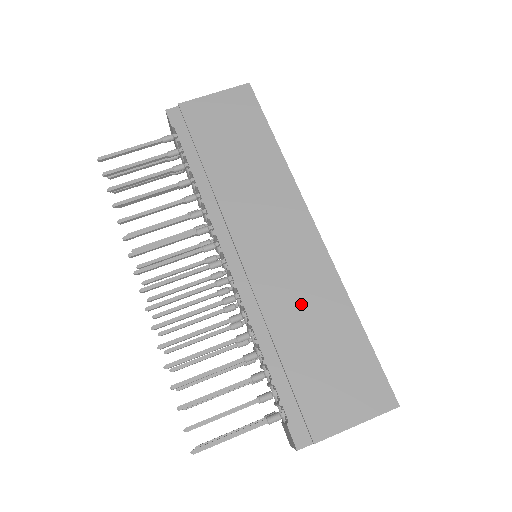
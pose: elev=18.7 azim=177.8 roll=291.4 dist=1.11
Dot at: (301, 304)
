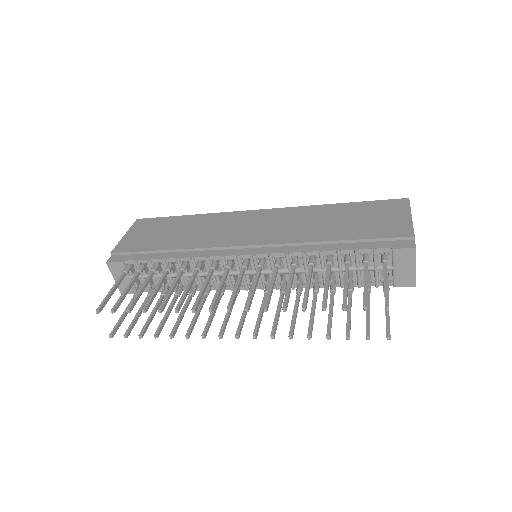
Dot at: (309, 224)
